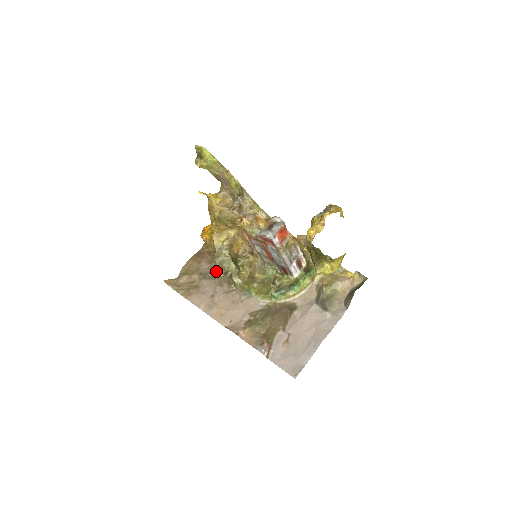
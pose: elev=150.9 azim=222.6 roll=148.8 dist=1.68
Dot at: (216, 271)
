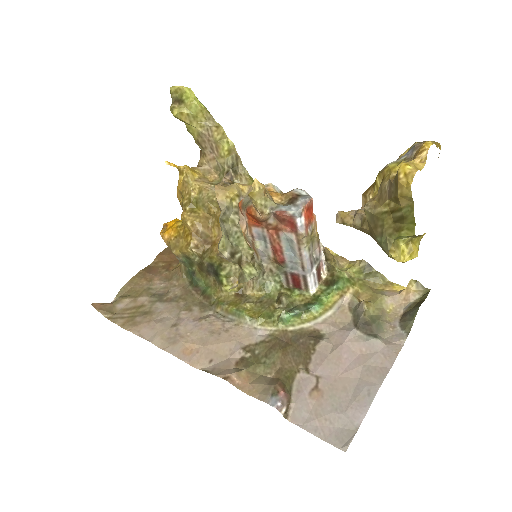
Dot at: (219, 246)
